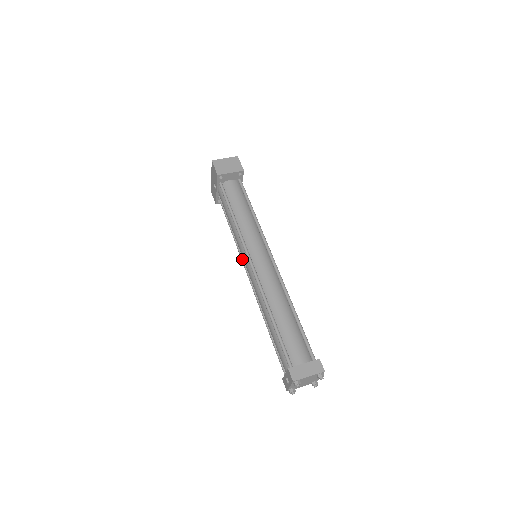
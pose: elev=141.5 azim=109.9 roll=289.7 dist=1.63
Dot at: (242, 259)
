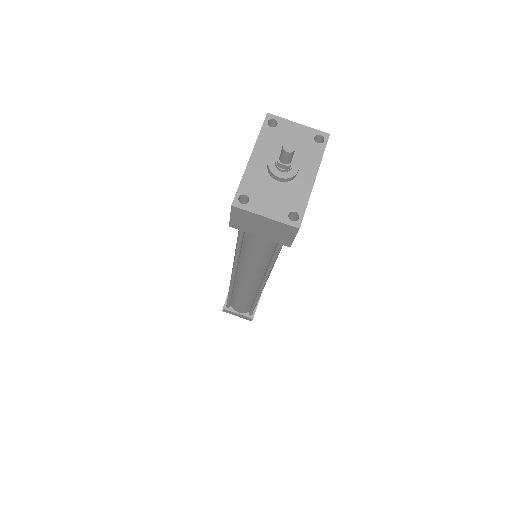
Dot at: occluded
